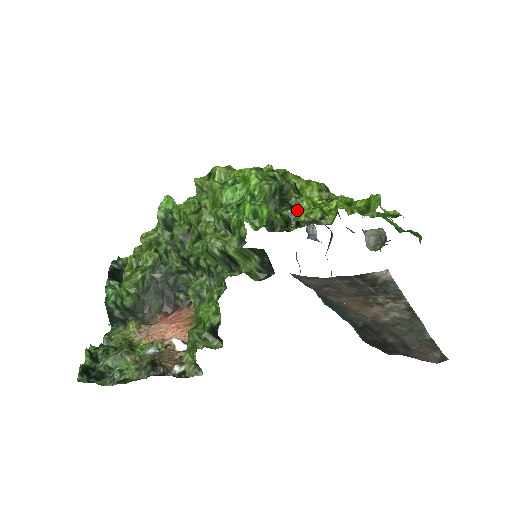
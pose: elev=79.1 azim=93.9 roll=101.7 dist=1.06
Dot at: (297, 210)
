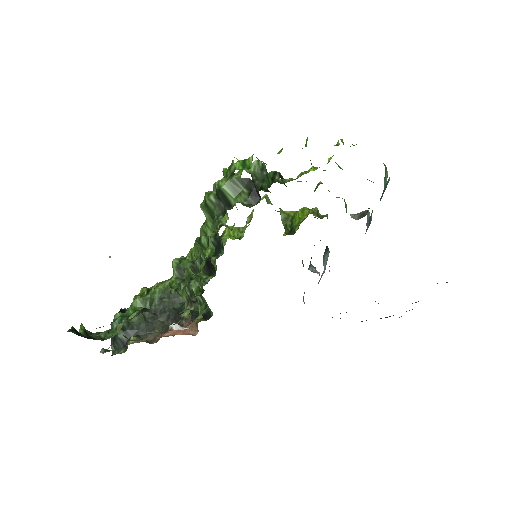
Dot at: (283, 183)
